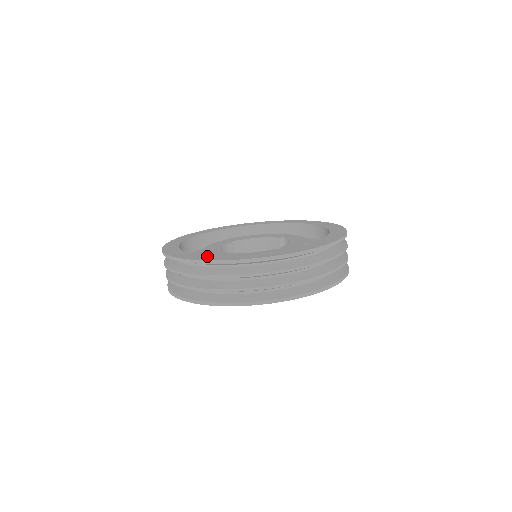
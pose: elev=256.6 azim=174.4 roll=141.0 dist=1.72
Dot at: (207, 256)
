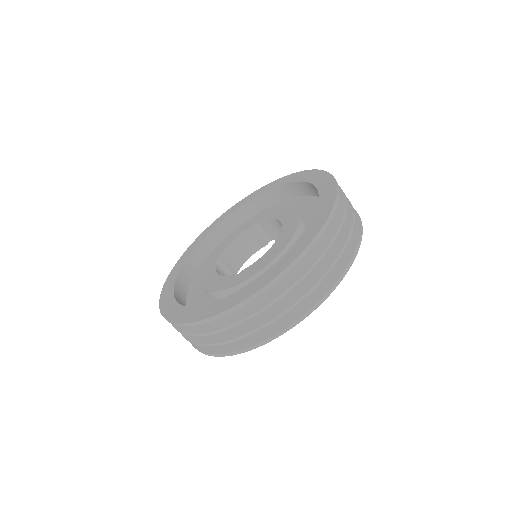
Dot at: (170, 288)
